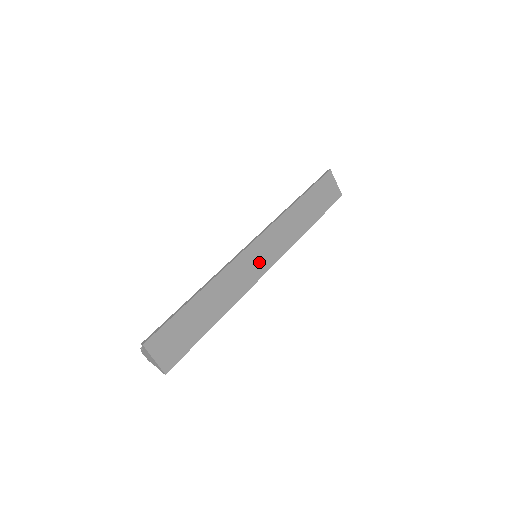
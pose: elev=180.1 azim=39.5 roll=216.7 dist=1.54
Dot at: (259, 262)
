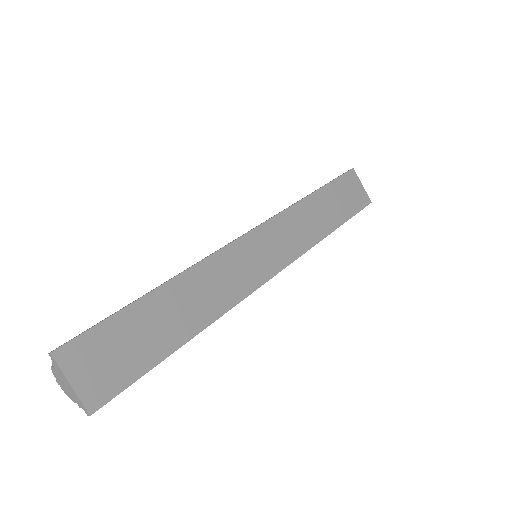
Dot at: (260, 261)
